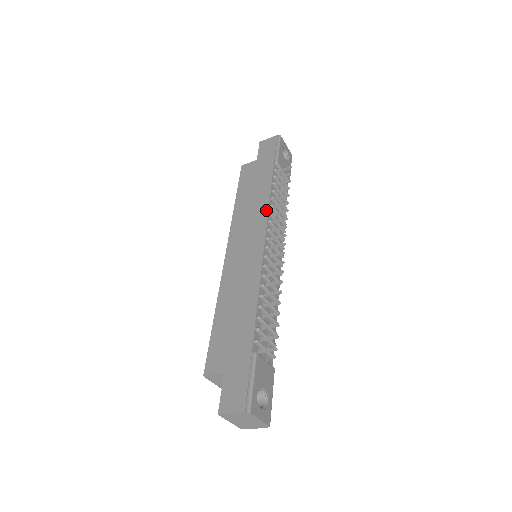
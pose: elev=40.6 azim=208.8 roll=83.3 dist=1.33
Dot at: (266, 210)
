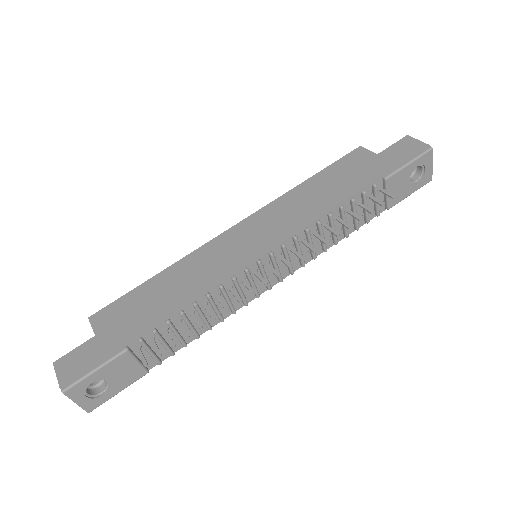
Dot at: (307, 222)
